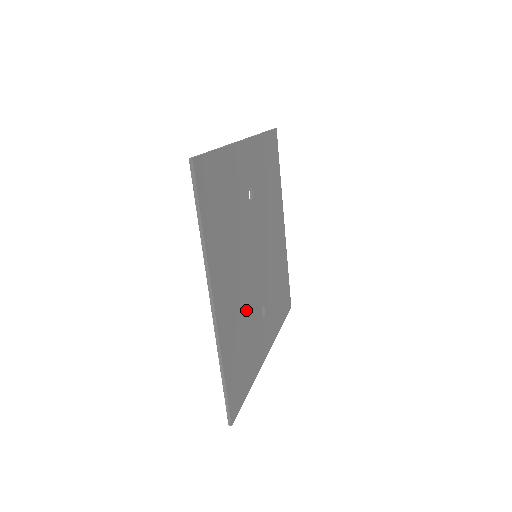
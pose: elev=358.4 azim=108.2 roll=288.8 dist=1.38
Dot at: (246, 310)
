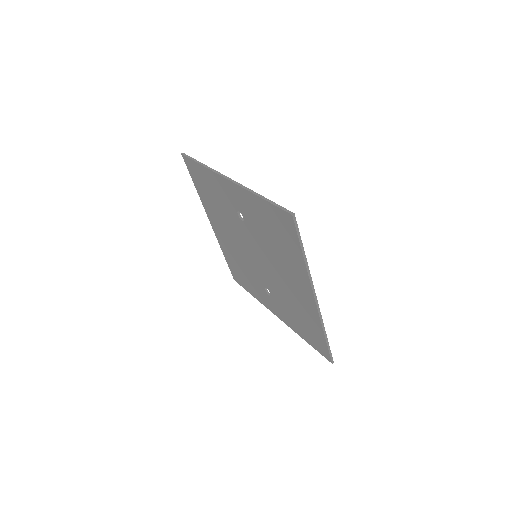
Dot at: occluded
